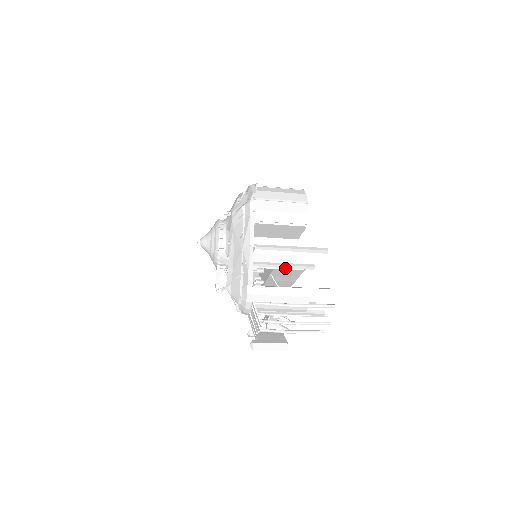
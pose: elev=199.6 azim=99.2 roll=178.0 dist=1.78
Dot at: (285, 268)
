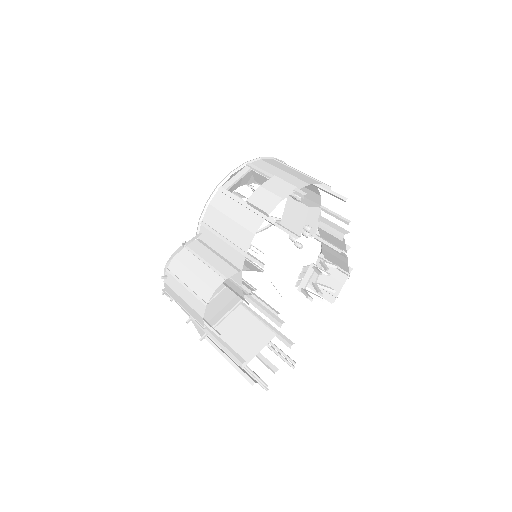
Dot at: (262, 304)
